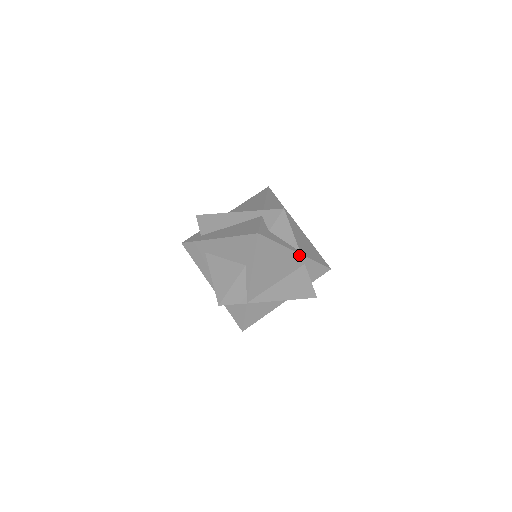
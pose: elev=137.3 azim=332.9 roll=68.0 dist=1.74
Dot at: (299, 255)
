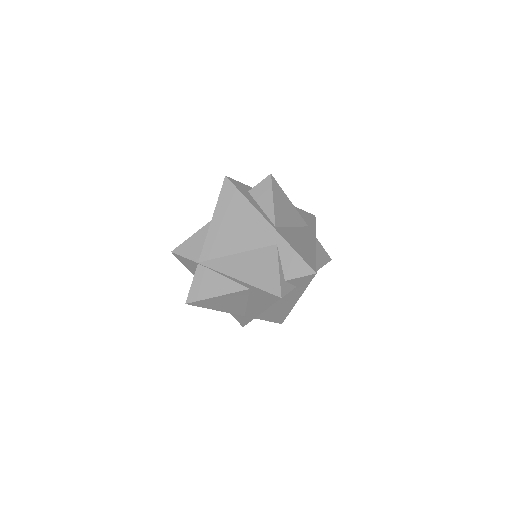
Dot at: (271, 227)
